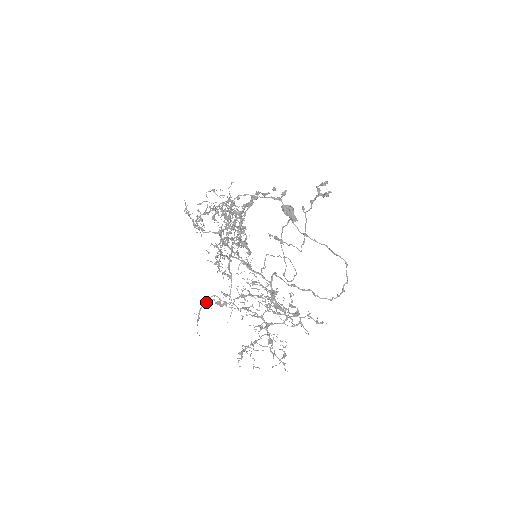
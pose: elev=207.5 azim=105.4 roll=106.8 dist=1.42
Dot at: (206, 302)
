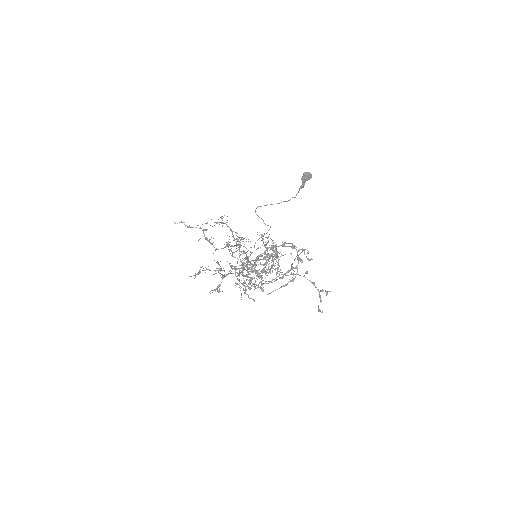
Dot at: occluded
